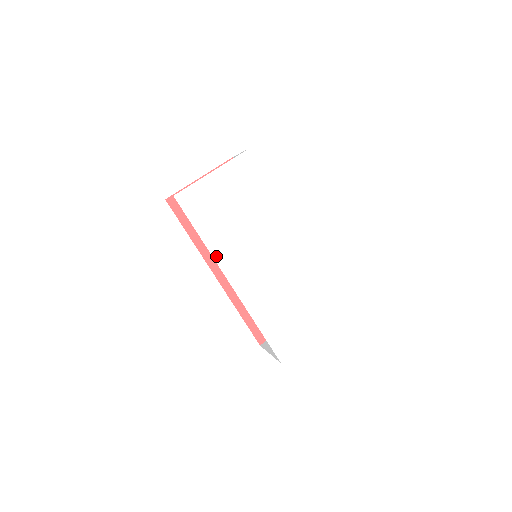
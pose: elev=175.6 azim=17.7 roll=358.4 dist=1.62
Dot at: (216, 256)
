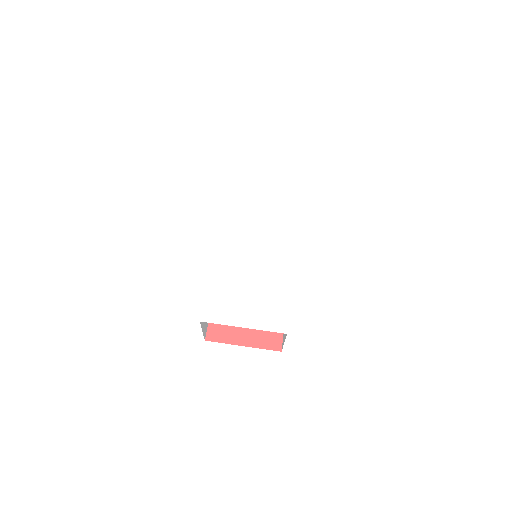
Dot at: (225, 214)
